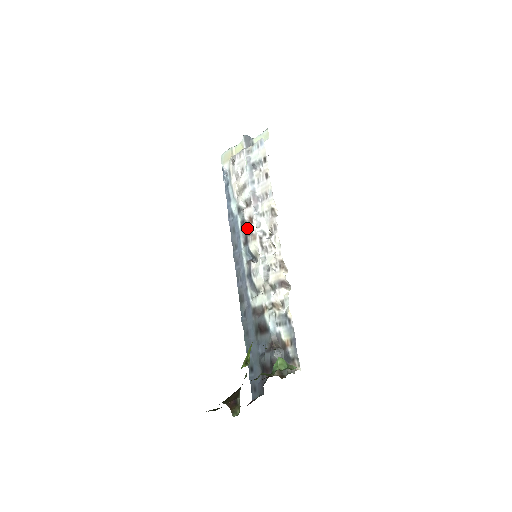
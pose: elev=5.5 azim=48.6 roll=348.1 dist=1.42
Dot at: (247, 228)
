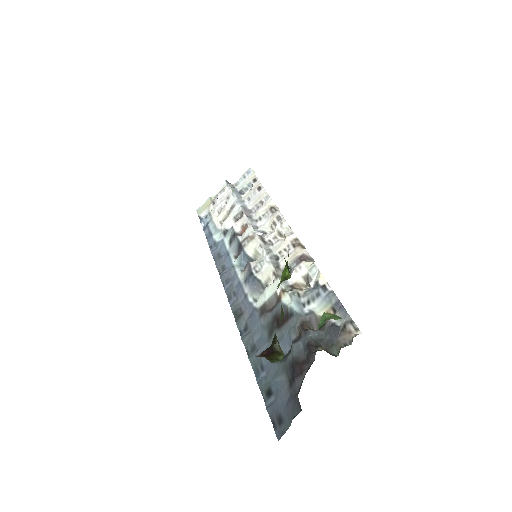
Dot at: (240, 237)
